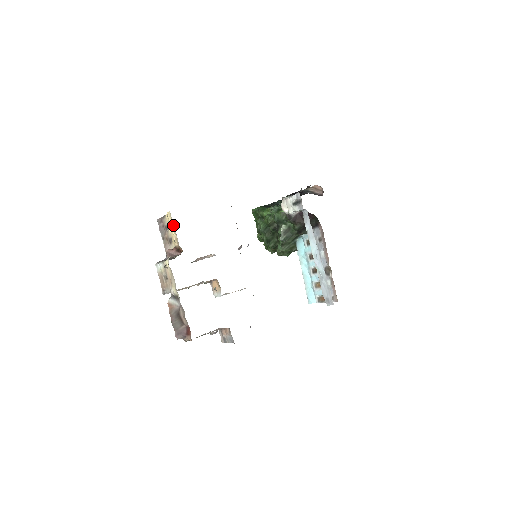
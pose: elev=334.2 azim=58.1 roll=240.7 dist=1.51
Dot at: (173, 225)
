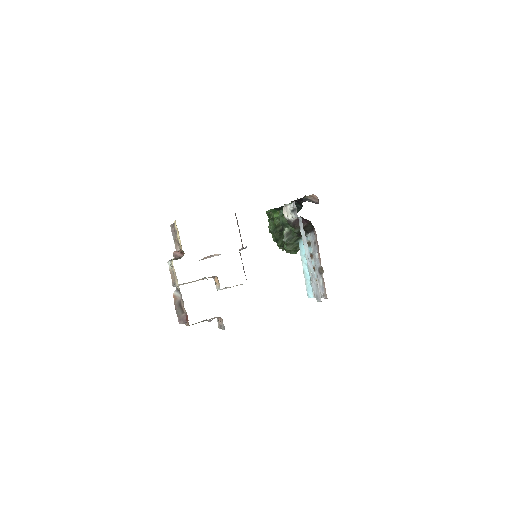
Dot at: (178, 232)
